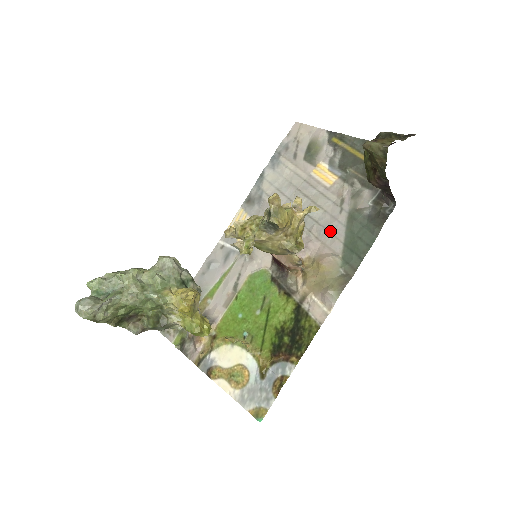
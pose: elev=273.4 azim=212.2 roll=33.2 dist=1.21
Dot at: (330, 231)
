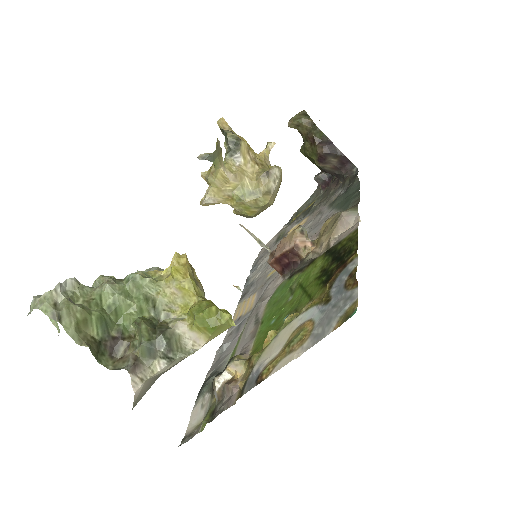
Dot at: (321, 222)
